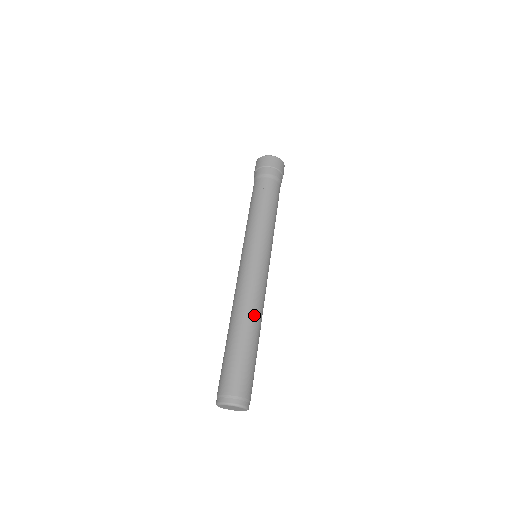
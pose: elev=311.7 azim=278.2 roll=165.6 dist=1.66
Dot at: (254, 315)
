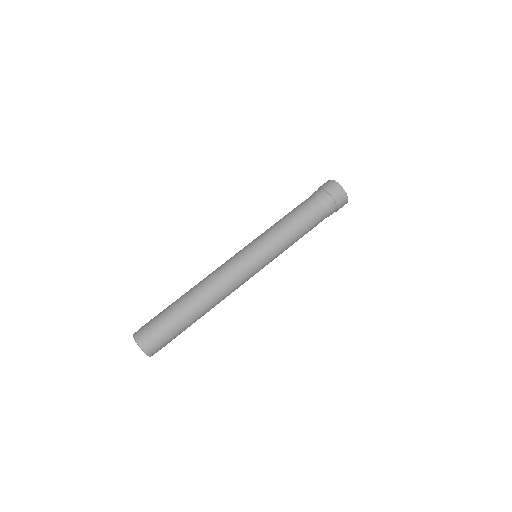
Dot at: (203, 291)
